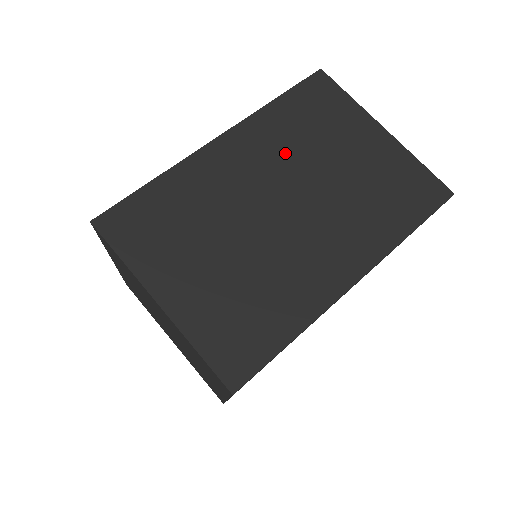
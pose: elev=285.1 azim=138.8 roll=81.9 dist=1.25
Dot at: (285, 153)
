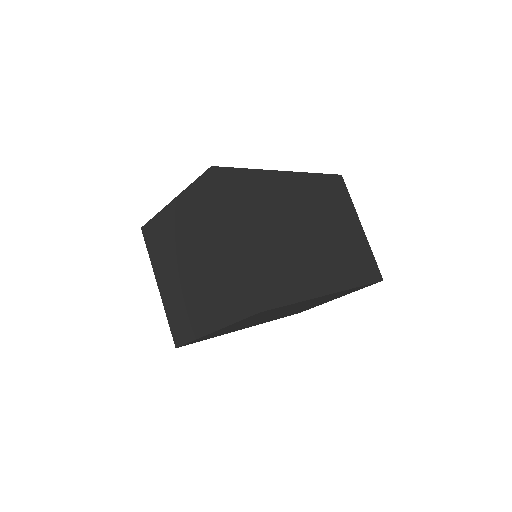
Dot at: (316, 204)
